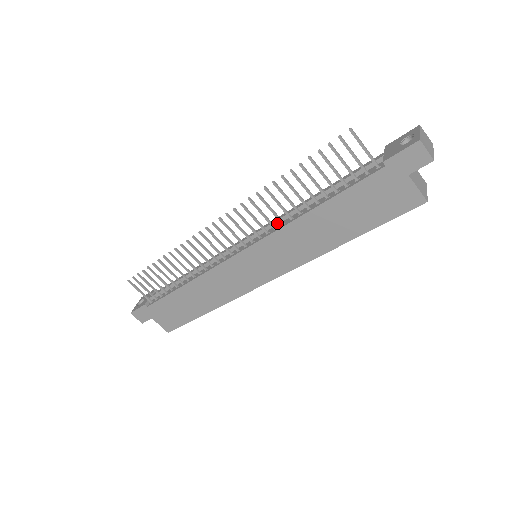
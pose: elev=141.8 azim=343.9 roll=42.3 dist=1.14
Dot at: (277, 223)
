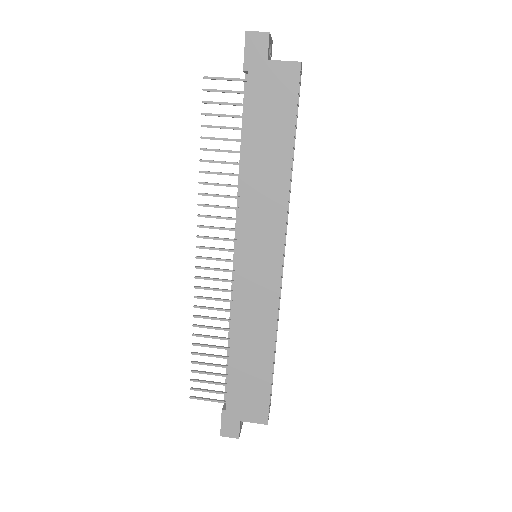
Dot at: occluded
